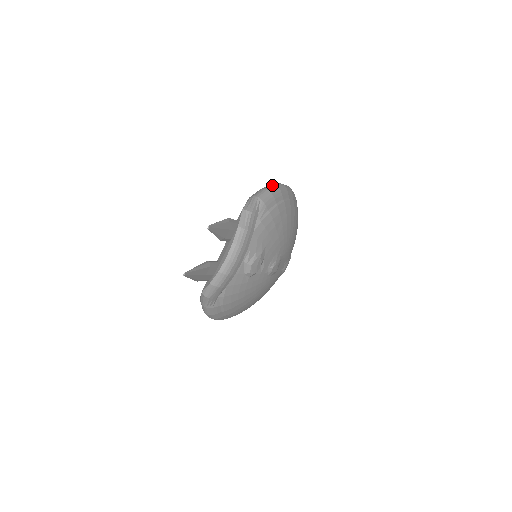
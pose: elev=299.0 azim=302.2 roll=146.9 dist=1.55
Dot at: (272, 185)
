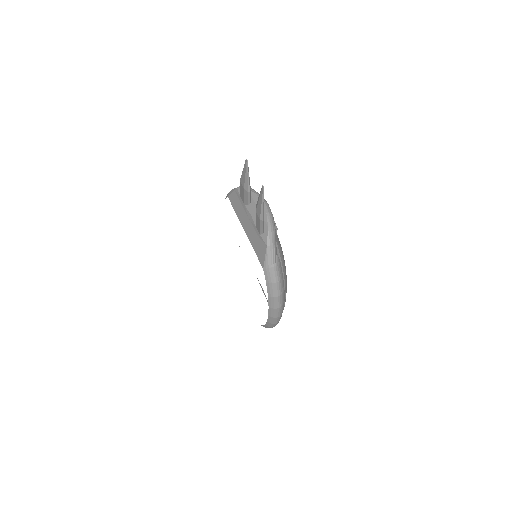
Dot at: occluded
